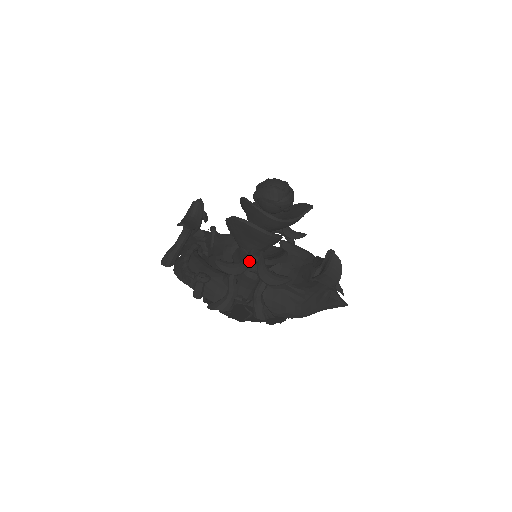
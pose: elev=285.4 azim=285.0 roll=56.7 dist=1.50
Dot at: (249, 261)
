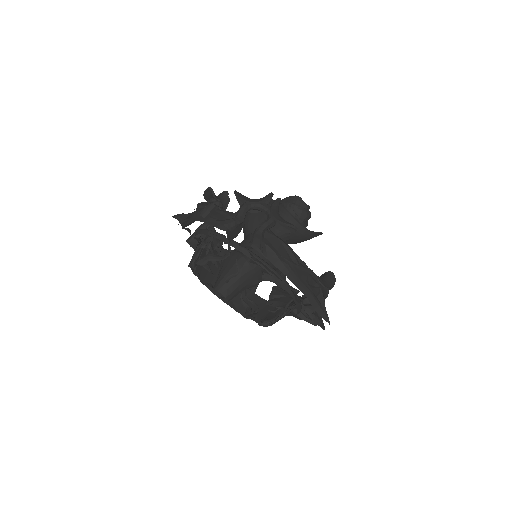
Dot at: (267, 197)
